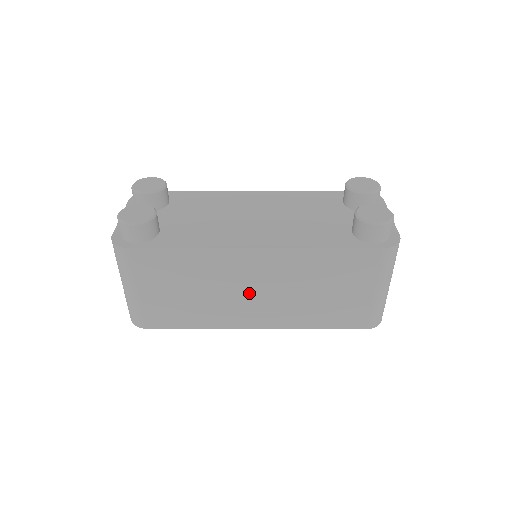
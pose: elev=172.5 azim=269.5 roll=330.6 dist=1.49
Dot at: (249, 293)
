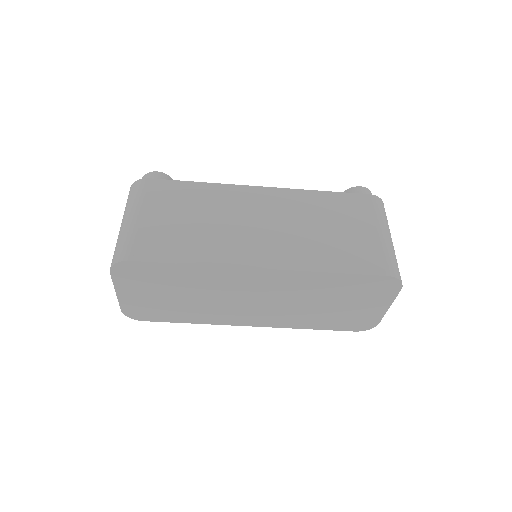
Dot at: (255, 226)
